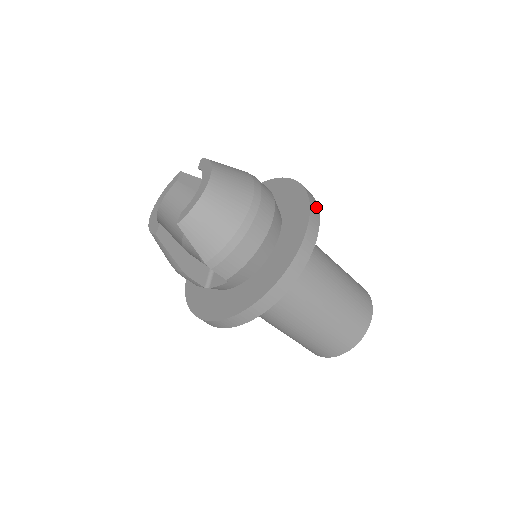
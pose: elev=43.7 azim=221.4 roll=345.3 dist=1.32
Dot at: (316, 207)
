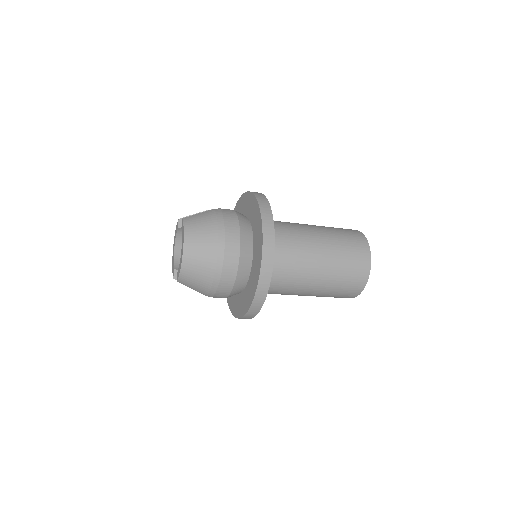
Dot at: (271, 239)
